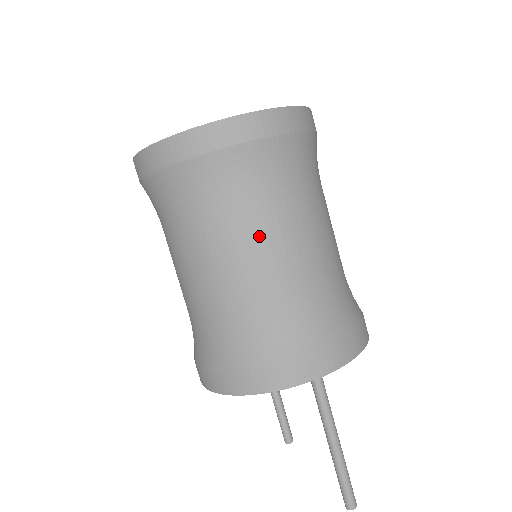
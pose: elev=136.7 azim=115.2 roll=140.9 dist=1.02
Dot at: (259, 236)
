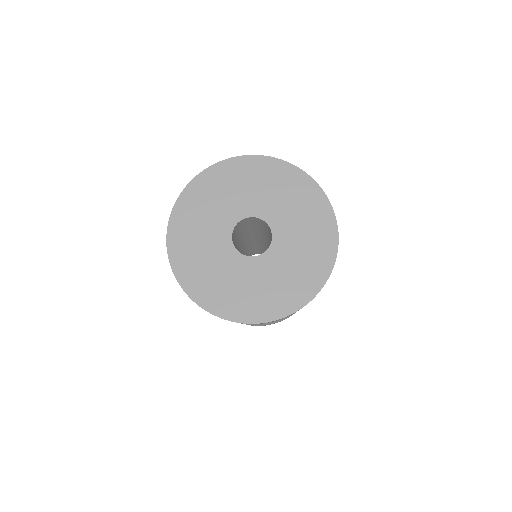
Dot at: occluded
